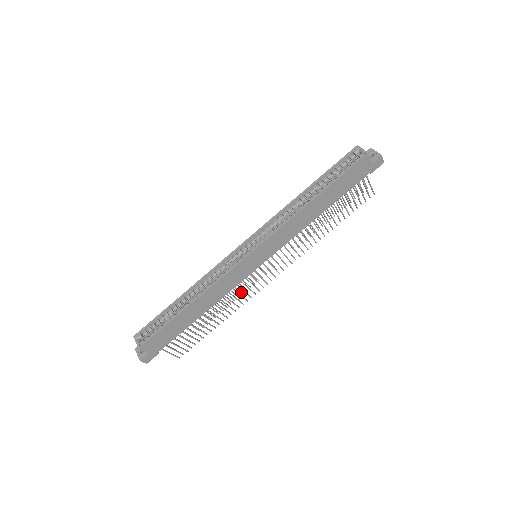
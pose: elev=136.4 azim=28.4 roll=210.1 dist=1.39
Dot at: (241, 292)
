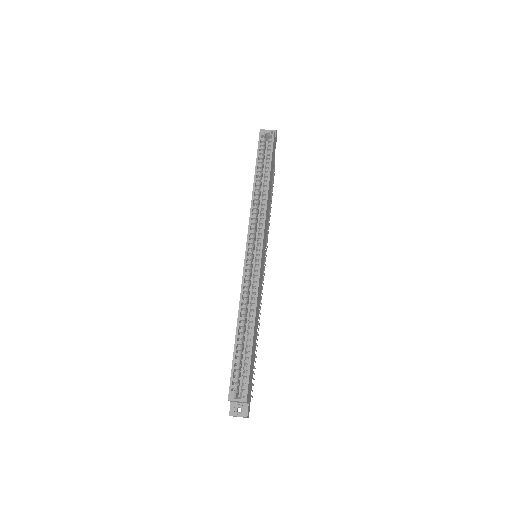
Dot at: occluded
